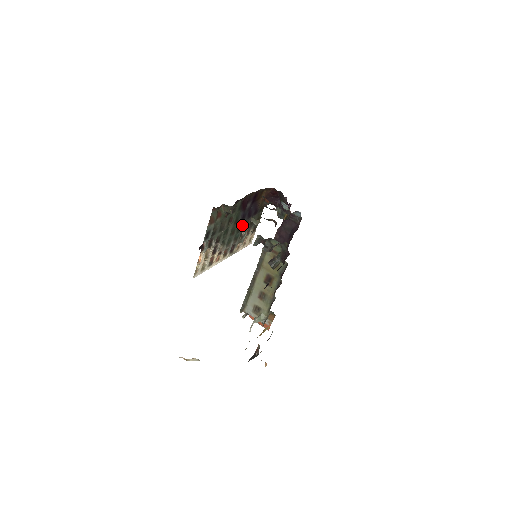
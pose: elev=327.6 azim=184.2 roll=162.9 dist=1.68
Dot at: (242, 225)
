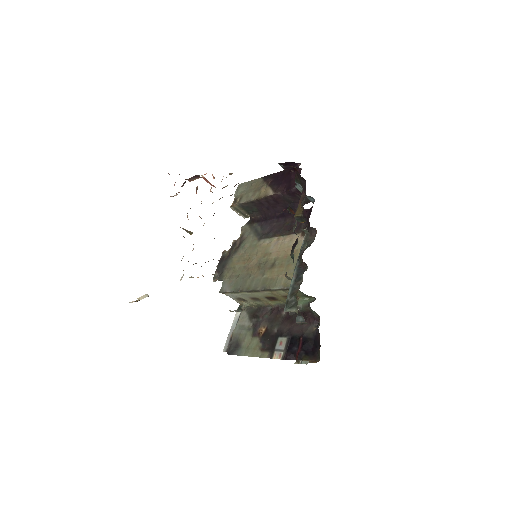
Dot at: occluded
